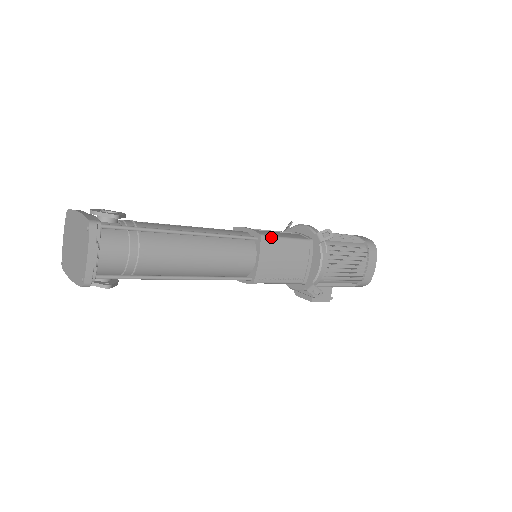
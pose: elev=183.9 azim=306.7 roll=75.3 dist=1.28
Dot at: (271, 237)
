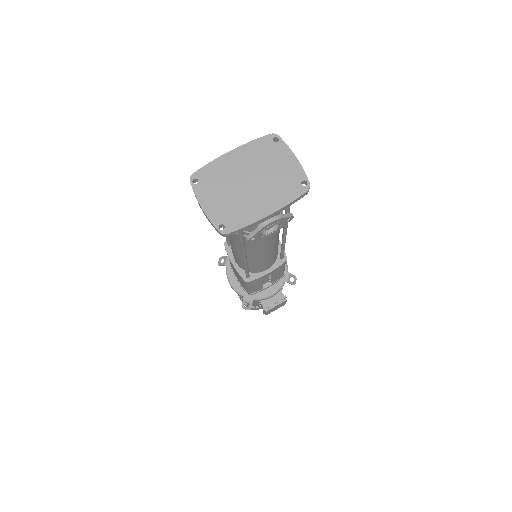
Dot at: occluded
